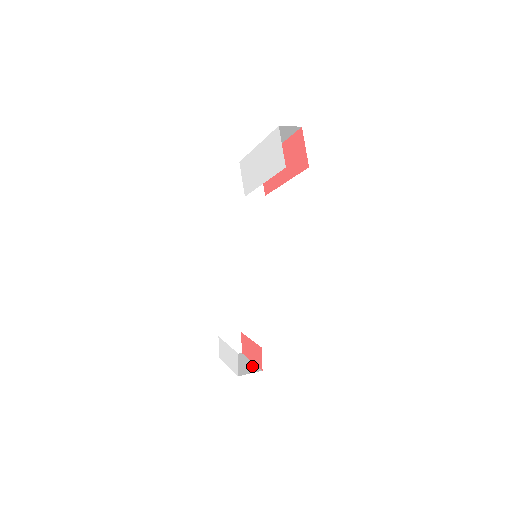
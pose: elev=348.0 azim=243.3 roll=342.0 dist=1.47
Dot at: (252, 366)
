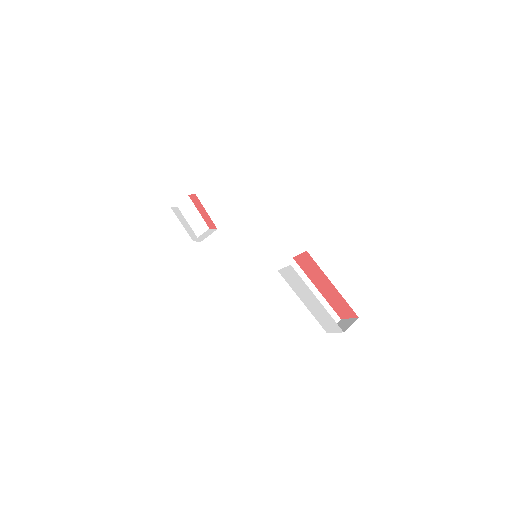
Dot at: (201, 222)
